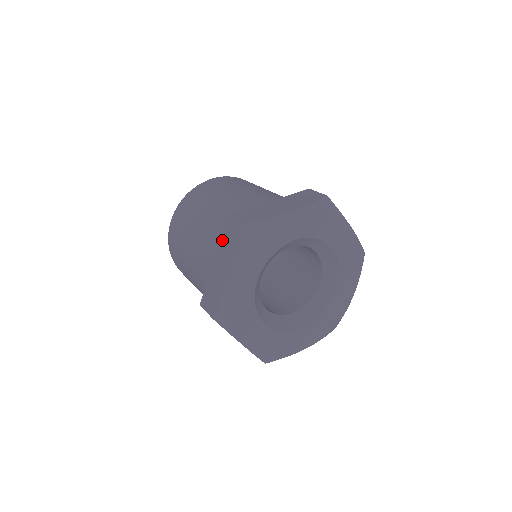
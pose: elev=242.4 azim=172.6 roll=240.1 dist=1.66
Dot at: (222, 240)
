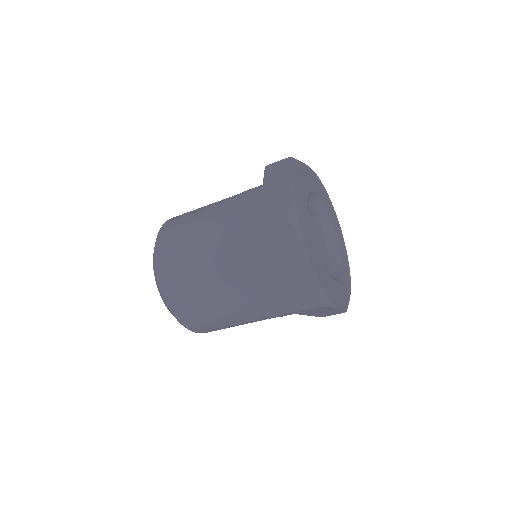
Dot at: (270, 249)
